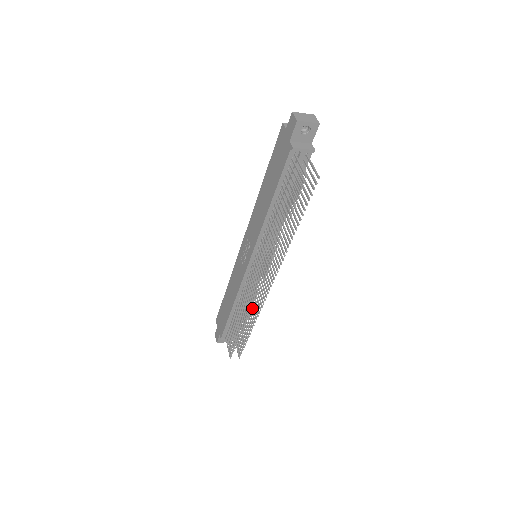
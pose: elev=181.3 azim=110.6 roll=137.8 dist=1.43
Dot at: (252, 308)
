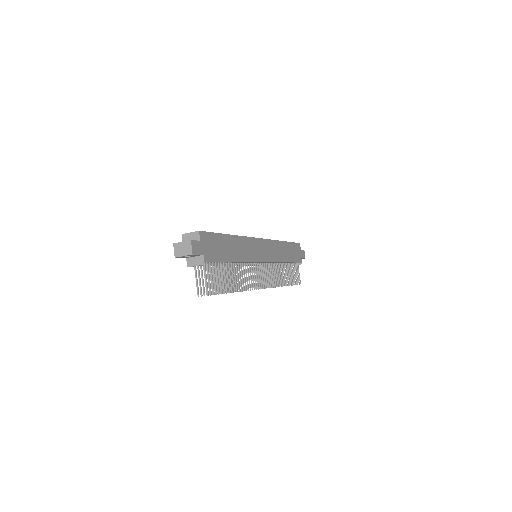
Dot at: (279, 275)
